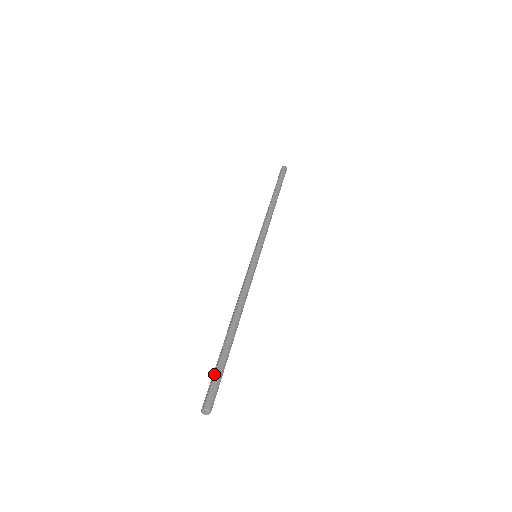
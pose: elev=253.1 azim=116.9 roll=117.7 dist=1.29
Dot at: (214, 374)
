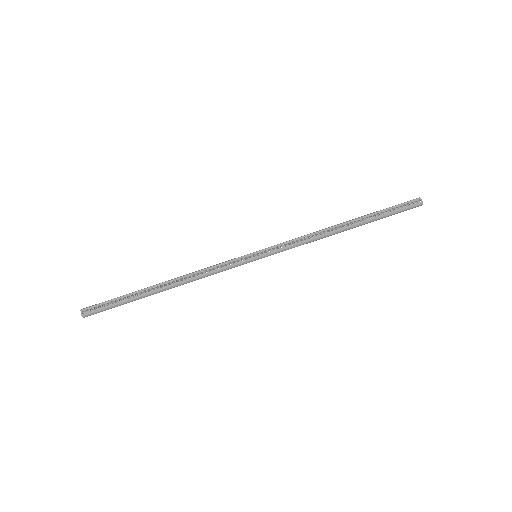
Dot at: (112, 305)
